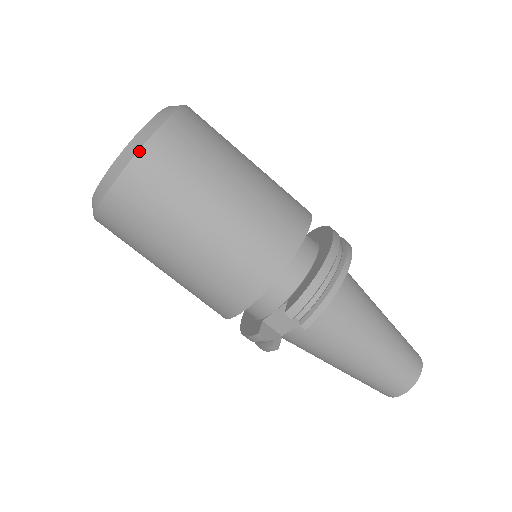
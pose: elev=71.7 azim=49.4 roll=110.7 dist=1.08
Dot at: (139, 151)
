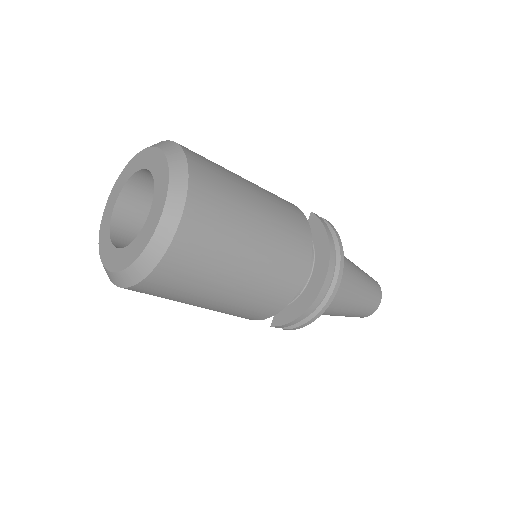
Dot at: (143, 280)
